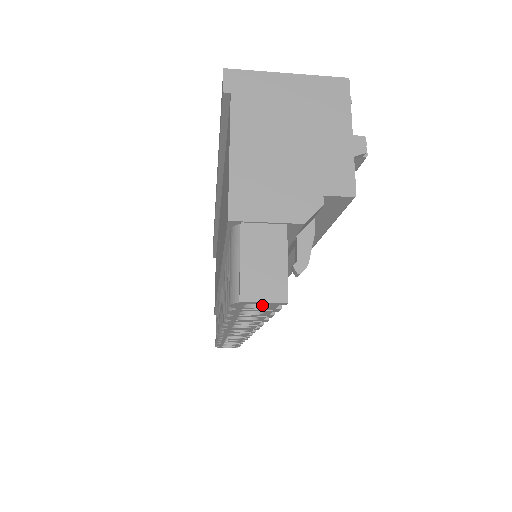
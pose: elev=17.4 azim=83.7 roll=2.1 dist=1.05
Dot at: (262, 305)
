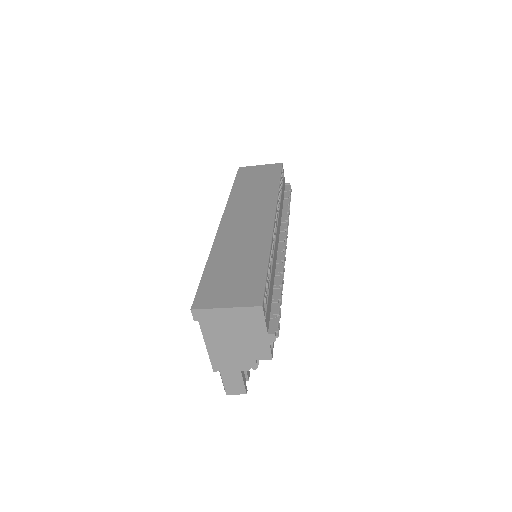
Dot at: occluded
